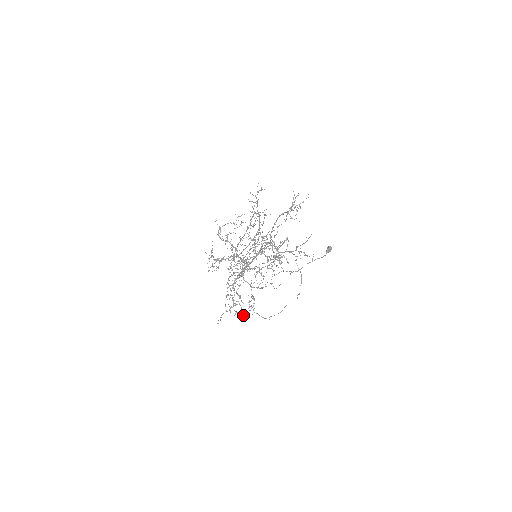
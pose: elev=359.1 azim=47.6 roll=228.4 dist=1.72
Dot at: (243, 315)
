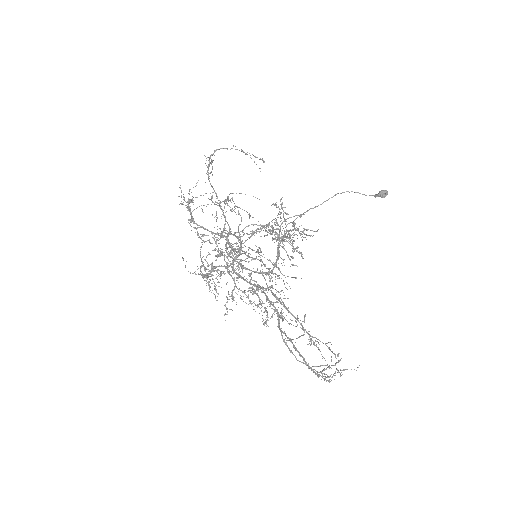
Dot at: occluded
